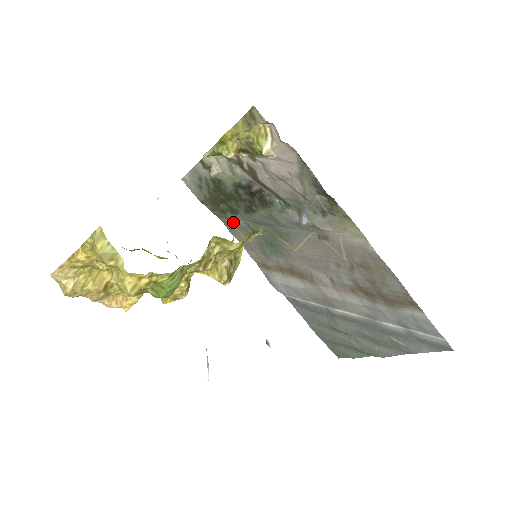
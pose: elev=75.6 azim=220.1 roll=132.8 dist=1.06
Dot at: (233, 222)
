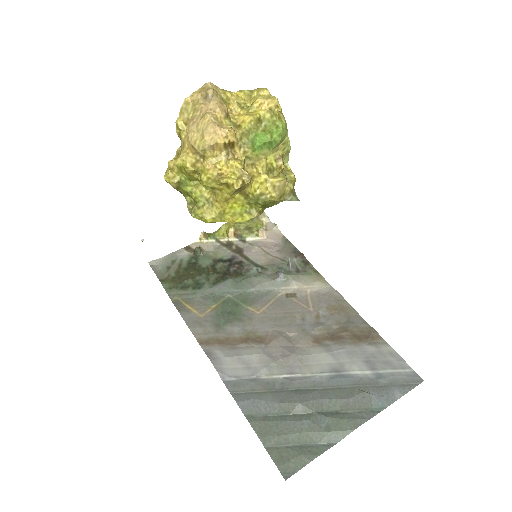
Dot at: (189, 299)
